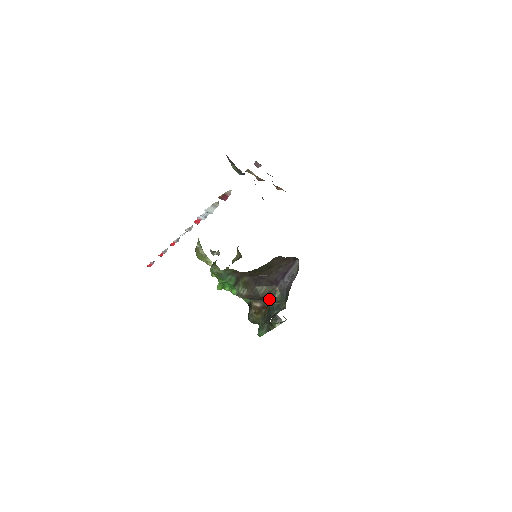
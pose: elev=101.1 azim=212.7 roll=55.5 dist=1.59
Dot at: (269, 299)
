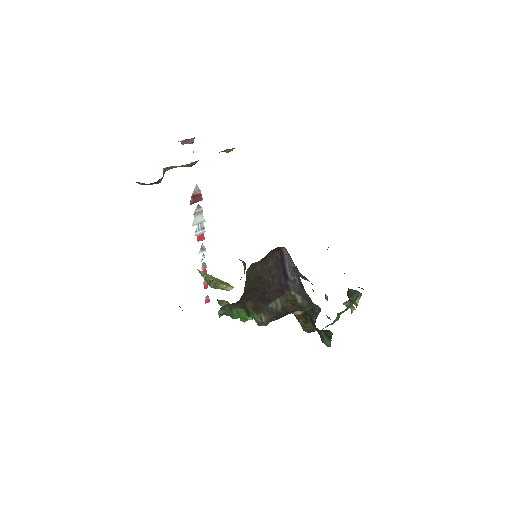
Dot at: (295, 309)
